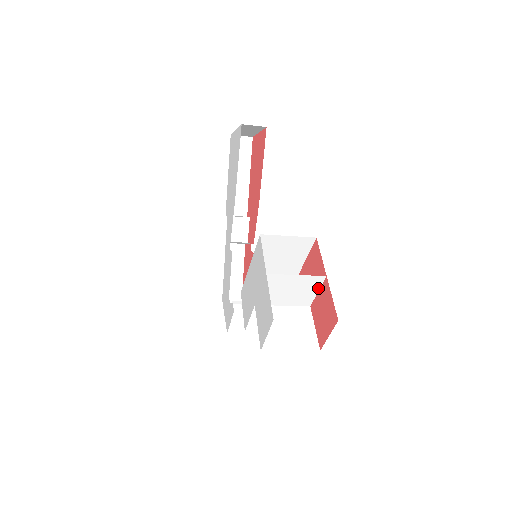
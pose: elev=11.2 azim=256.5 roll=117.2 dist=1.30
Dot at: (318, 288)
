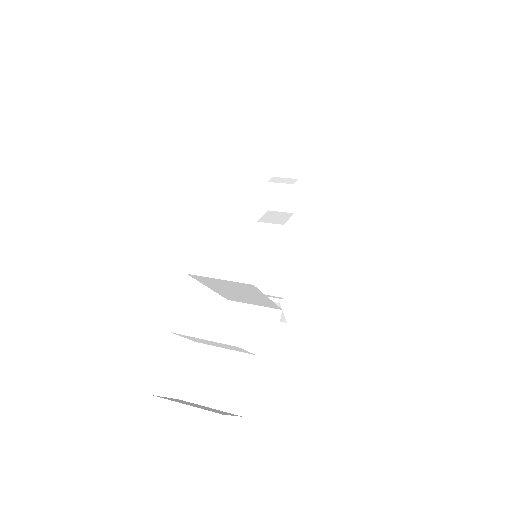
Dot at: (244, 350)
